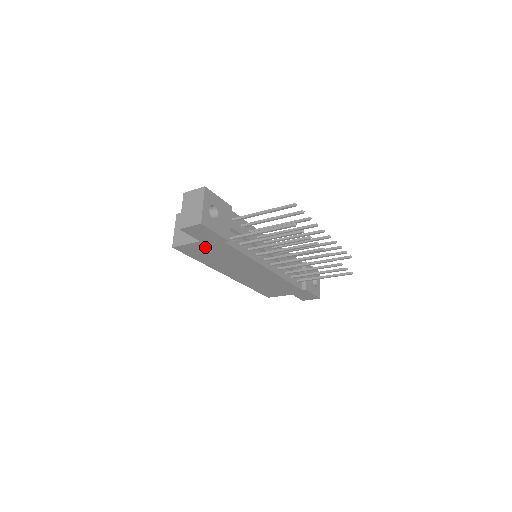
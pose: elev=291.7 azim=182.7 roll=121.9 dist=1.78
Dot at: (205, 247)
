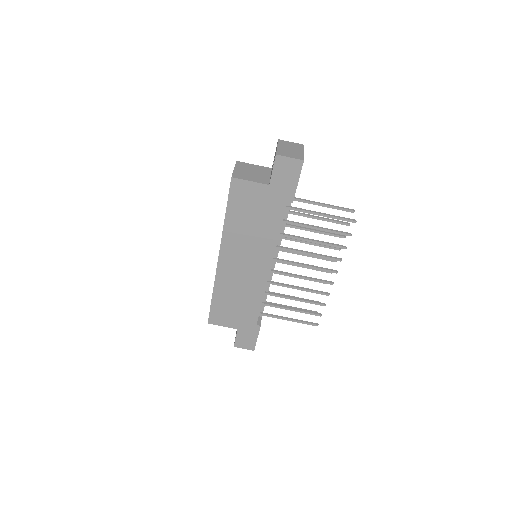
Dot at: (261, 197)
